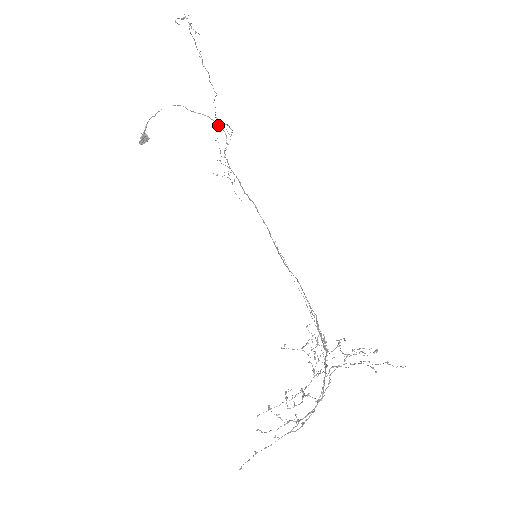
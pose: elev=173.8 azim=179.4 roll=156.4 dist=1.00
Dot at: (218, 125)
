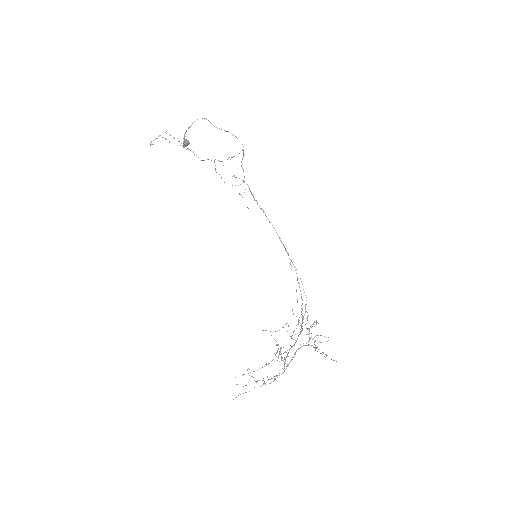
Dot at: (237, 138)
